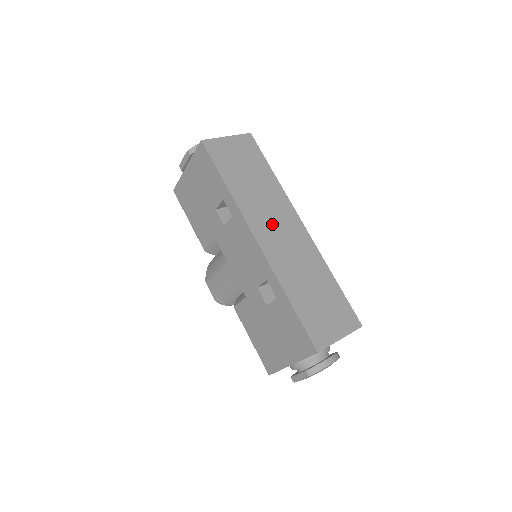
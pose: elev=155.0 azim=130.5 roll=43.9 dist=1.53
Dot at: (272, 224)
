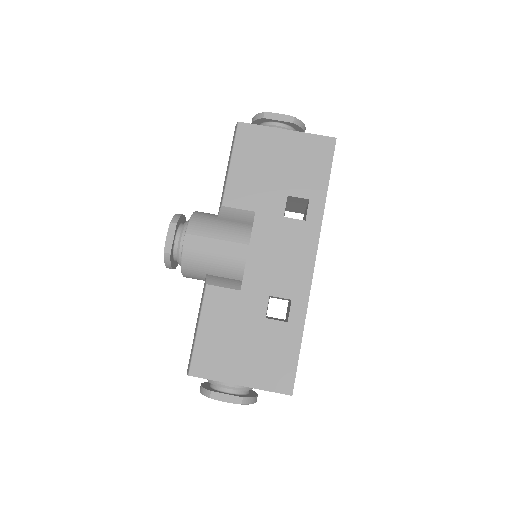
Dot at: occluded
